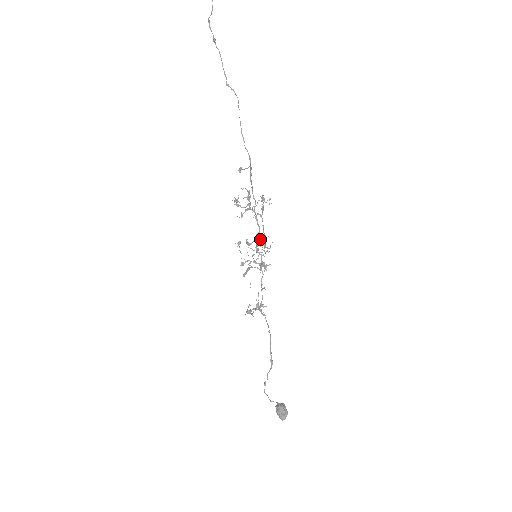
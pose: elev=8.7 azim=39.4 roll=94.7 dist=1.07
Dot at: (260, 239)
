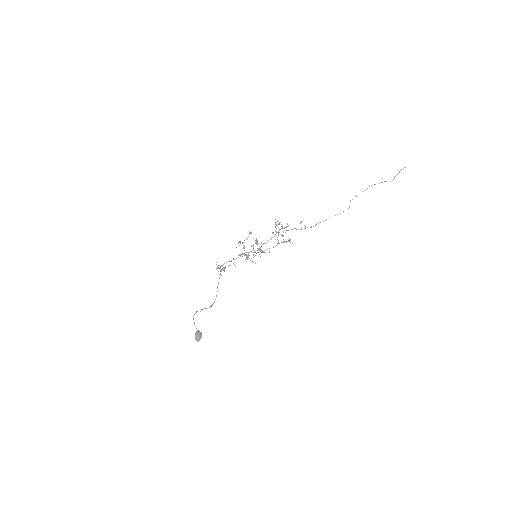
Dot at: occluded
